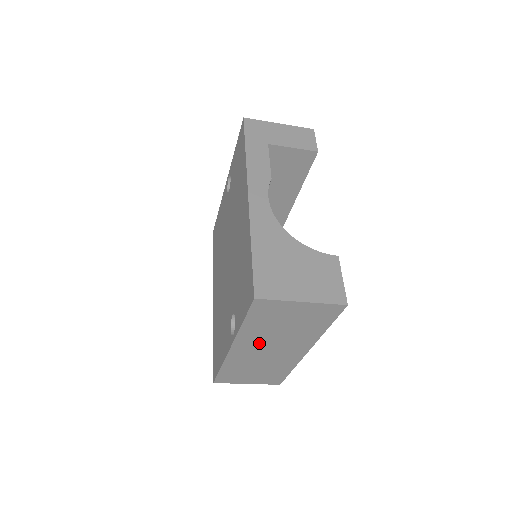
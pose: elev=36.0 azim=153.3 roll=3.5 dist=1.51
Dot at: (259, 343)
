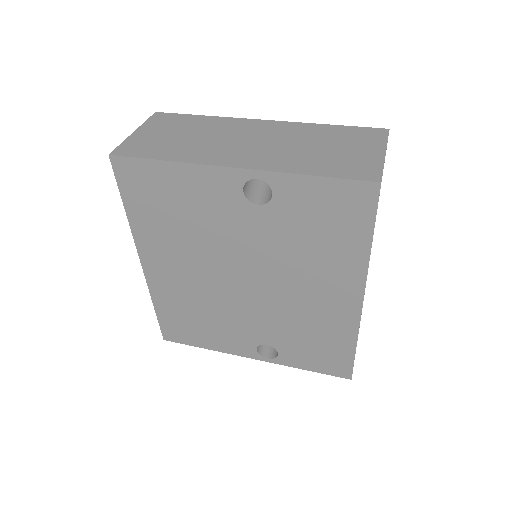
Dot at: occluded
